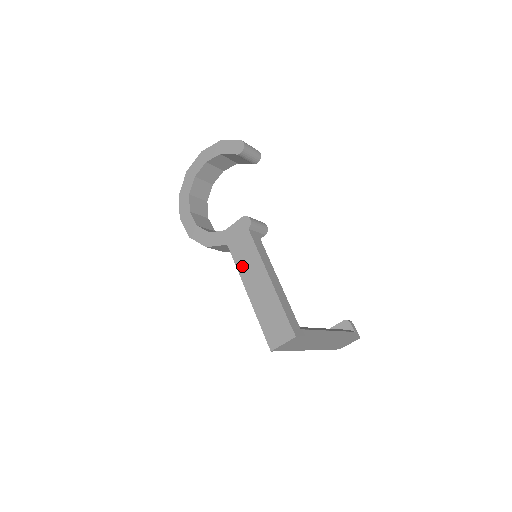
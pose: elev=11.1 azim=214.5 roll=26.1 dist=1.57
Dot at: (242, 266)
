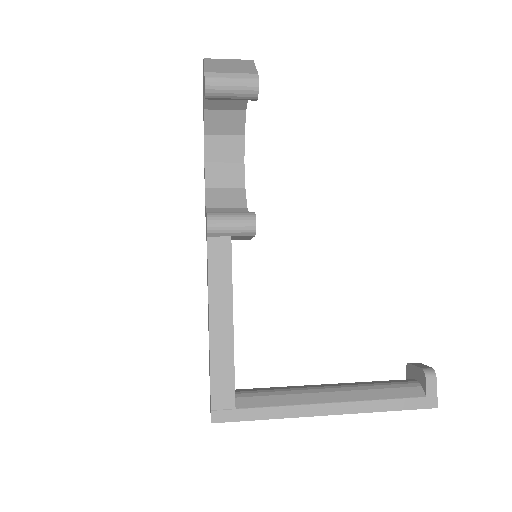
Dot at: (207, 283)
